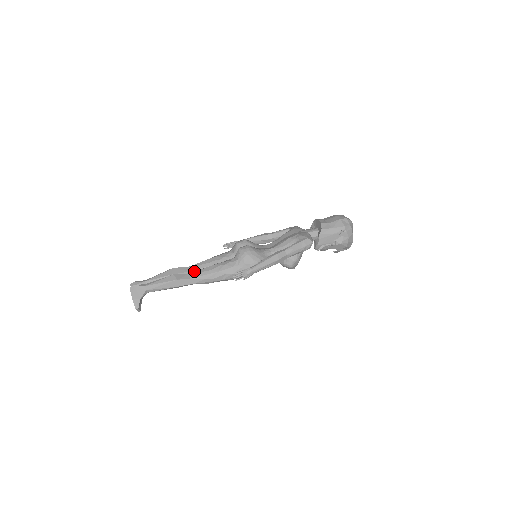
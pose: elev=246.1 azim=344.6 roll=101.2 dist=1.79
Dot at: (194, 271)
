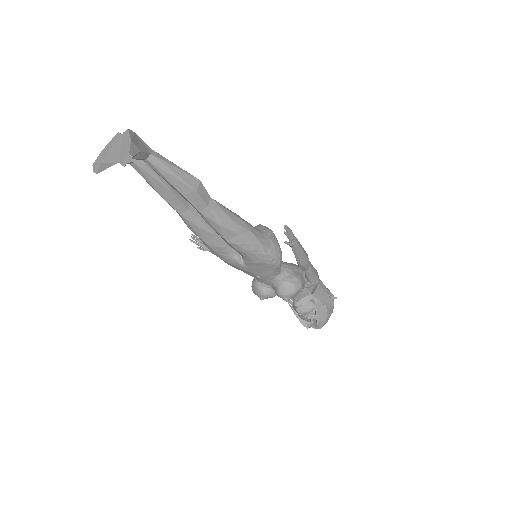
Dot at: occluded
